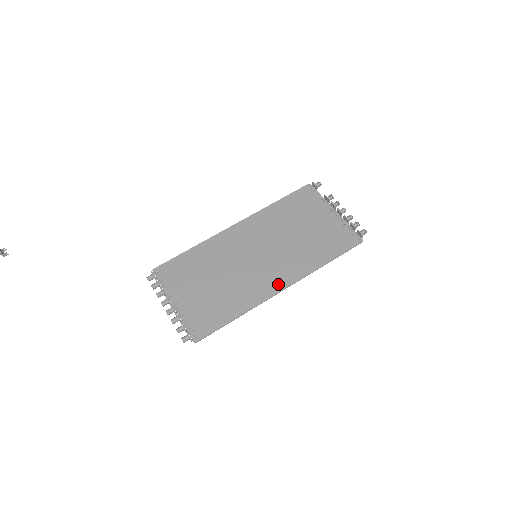
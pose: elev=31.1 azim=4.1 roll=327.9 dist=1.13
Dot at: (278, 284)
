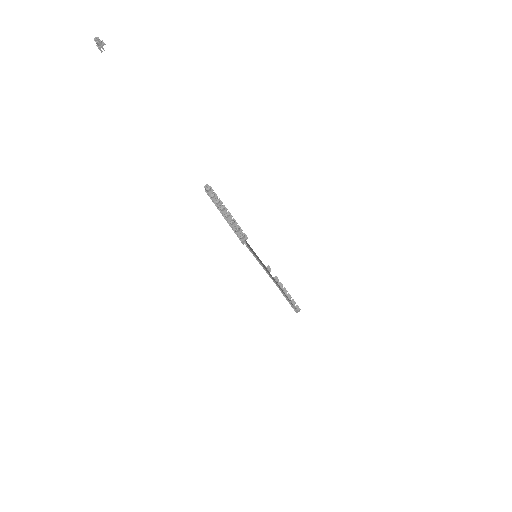
Dot at: (273, 279)
